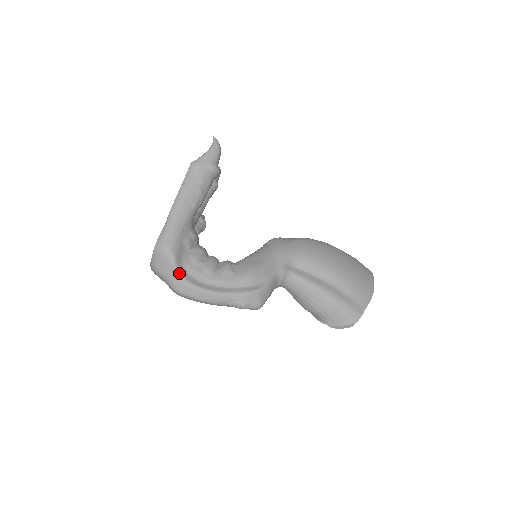
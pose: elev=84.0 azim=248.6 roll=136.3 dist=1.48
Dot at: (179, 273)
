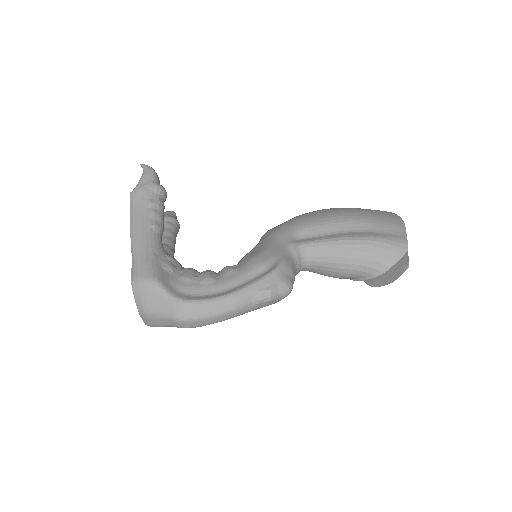
Dot at: (174, 296)
